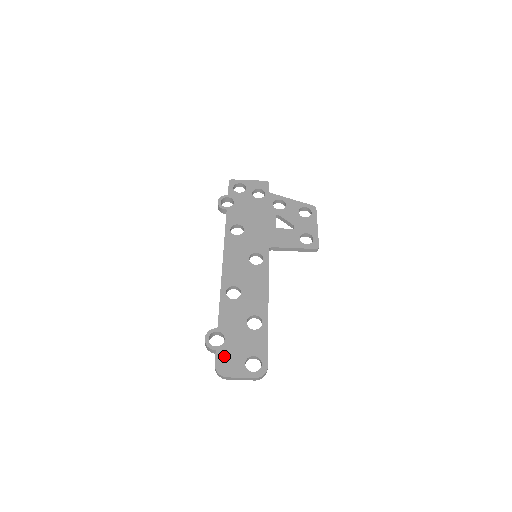
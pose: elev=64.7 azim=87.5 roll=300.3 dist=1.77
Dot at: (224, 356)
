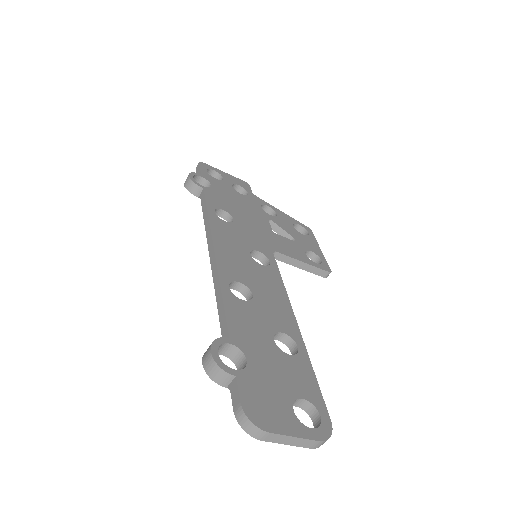
Dot at: (254, 390)
